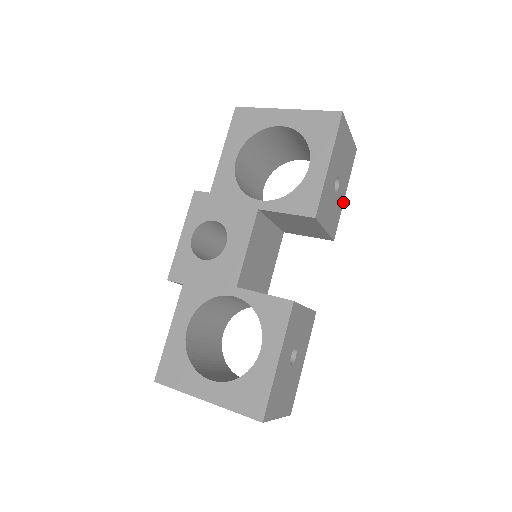
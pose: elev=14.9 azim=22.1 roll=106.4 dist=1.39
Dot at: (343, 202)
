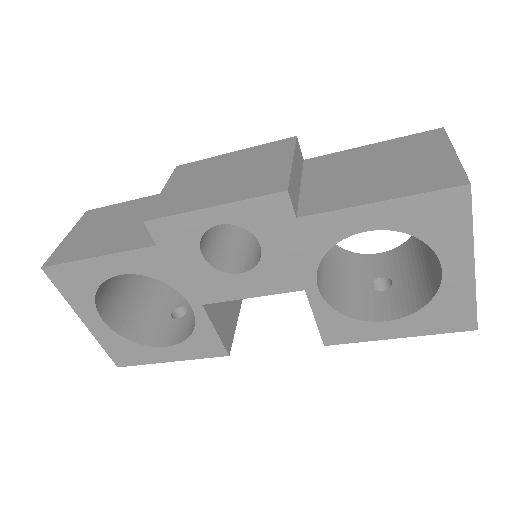
Dot at: occluded
